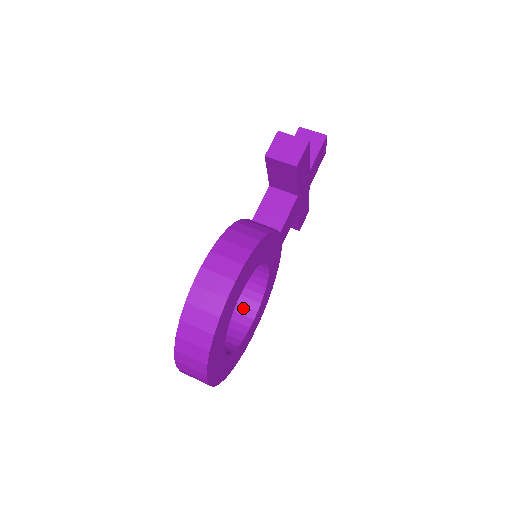
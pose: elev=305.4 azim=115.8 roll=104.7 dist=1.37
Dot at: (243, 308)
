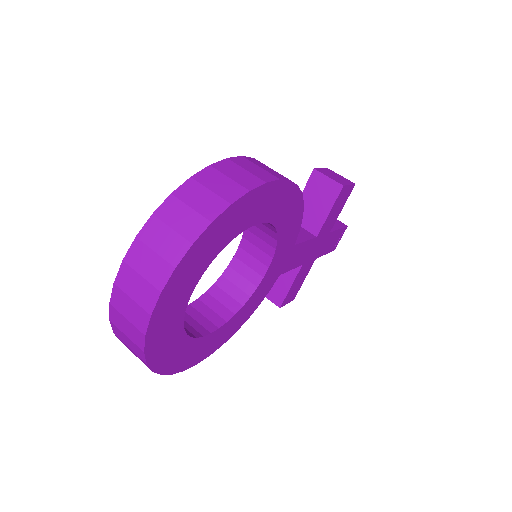
Dot at: (202, 317)
